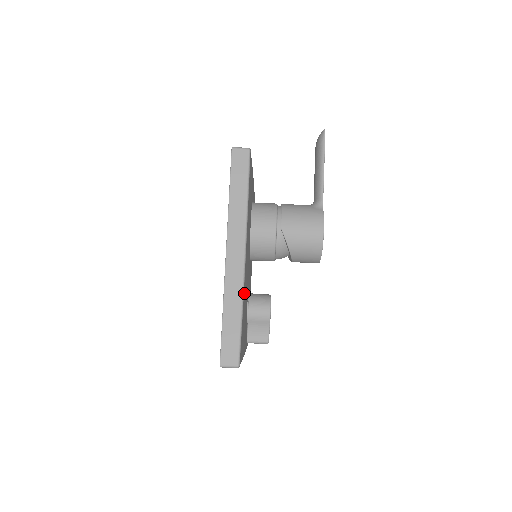
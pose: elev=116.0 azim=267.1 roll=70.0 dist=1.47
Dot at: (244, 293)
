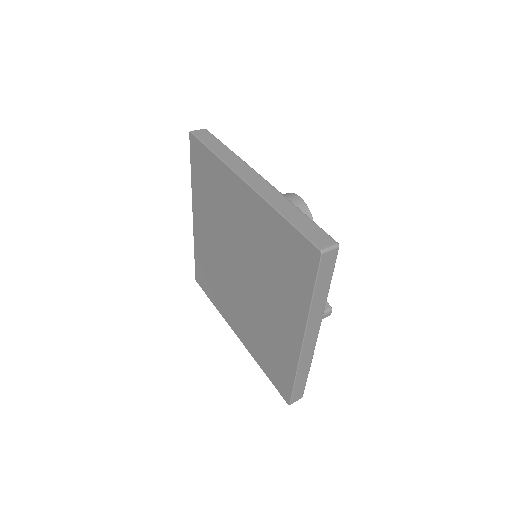
Dot at: occluded
